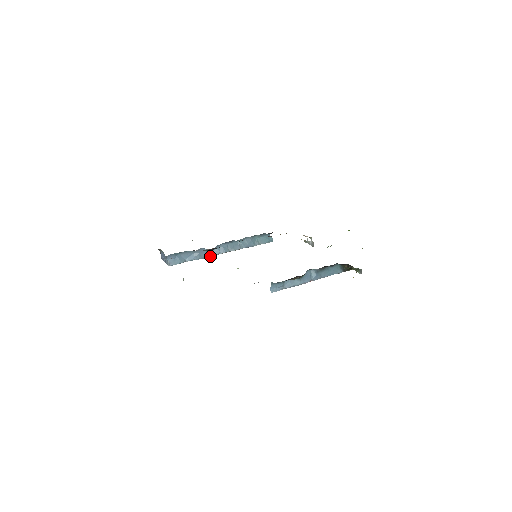
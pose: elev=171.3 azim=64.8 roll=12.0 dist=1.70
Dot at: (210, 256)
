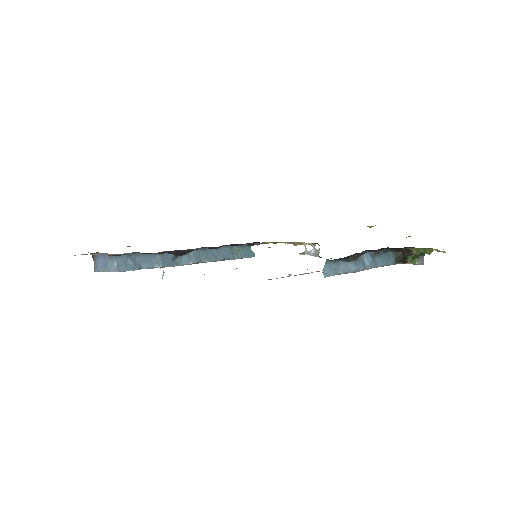
Dot at: (176, 265)
